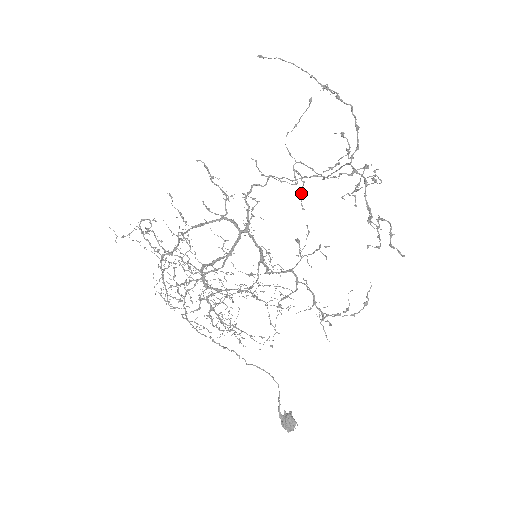
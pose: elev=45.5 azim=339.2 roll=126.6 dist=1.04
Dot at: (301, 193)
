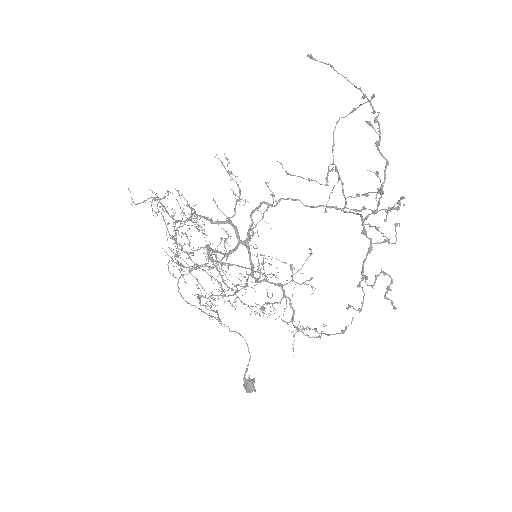
Dot at: occluded
